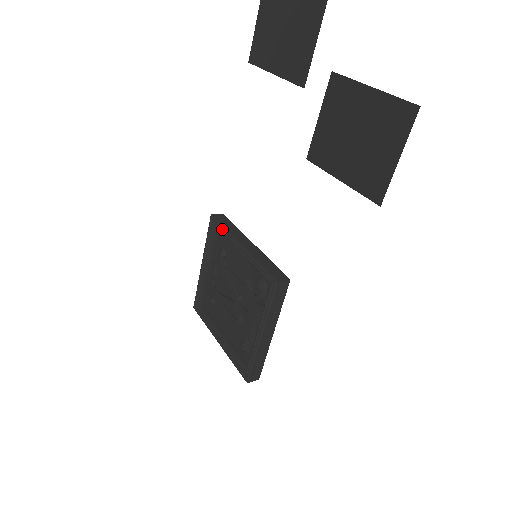
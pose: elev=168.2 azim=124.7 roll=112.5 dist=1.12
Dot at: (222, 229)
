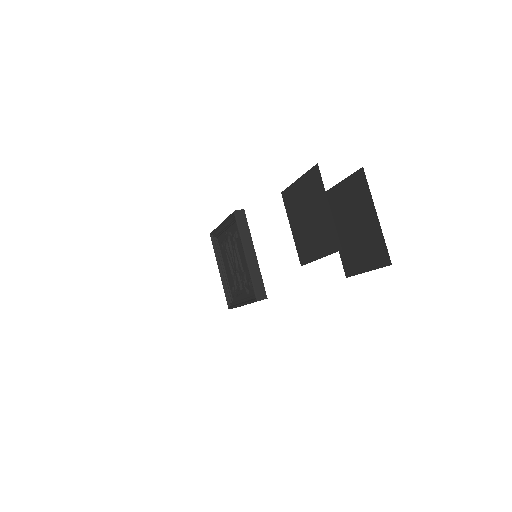
Dot at: (238, 231)
